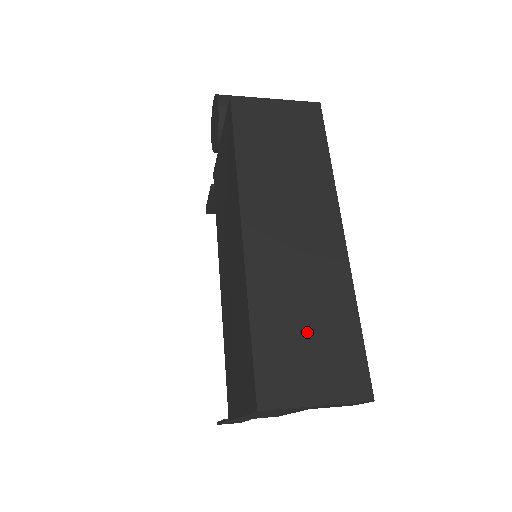
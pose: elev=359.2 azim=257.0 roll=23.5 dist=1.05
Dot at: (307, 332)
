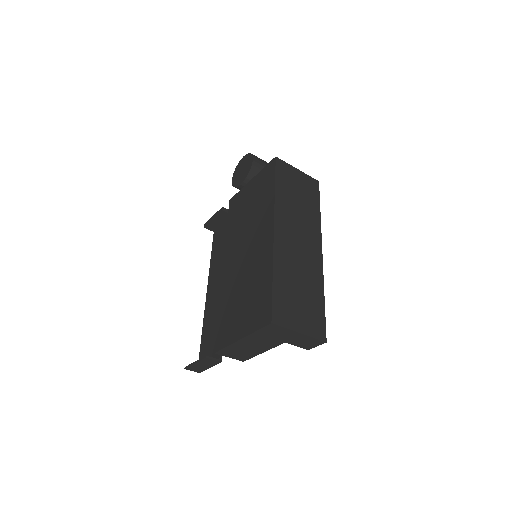
Dot at: (299, 295)
